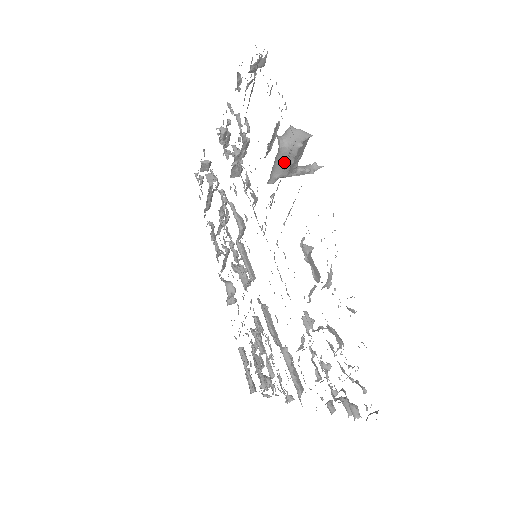
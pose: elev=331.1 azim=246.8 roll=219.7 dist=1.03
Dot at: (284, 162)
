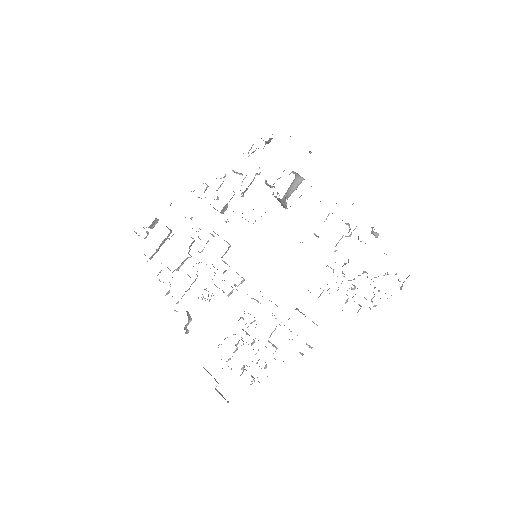
Dot at: (292, 187)
